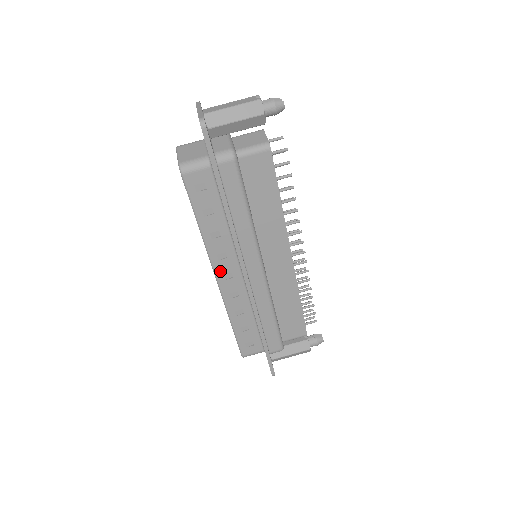
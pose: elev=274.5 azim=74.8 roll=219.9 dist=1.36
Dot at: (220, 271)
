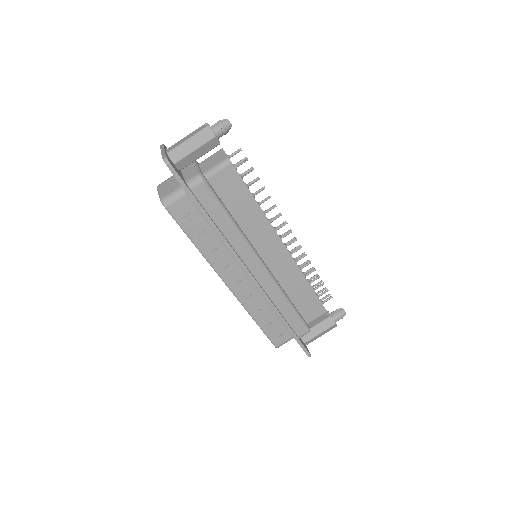
Dot at: (228, 278)
